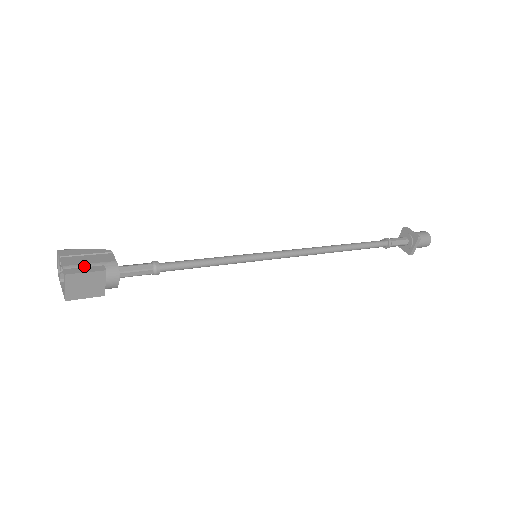
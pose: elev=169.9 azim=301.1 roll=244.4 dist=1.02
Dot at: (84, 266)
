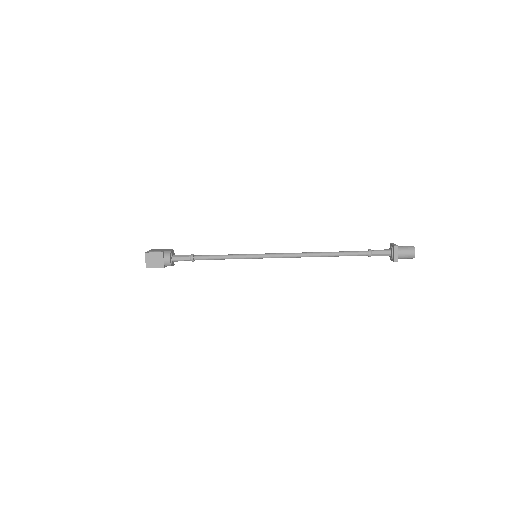
Dot at: occluded
